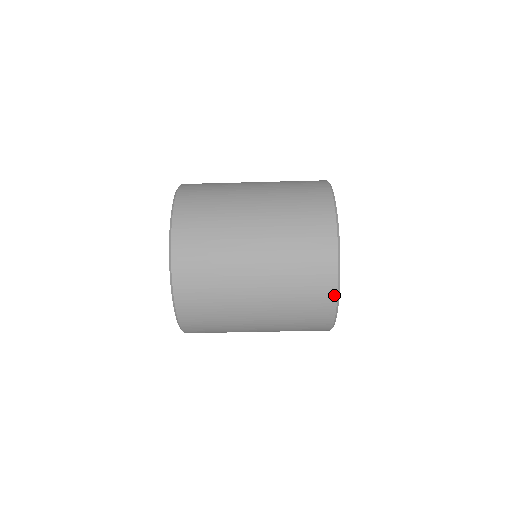
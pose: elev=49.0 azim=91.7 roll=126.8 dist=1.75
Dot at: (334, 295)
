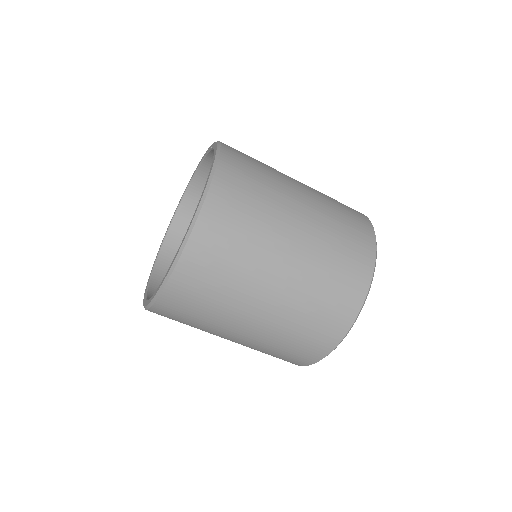
Dot at: (326, 352)
